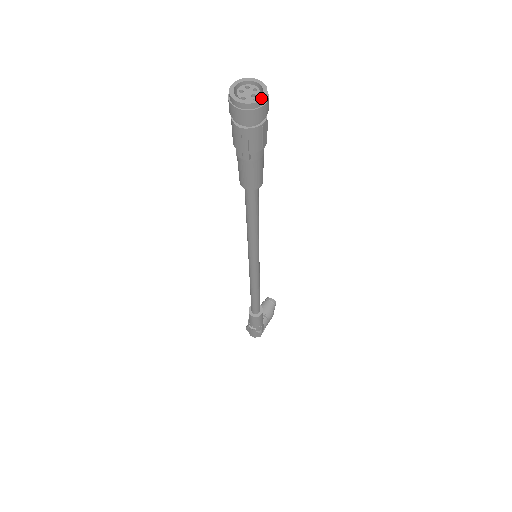
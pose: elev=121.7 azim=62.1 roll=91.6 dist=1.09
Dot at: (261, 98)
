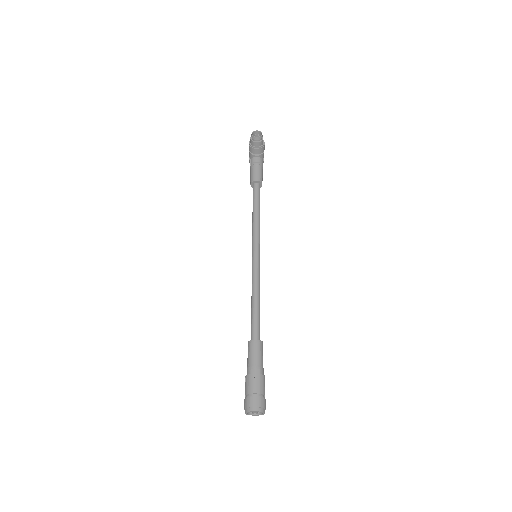
Dot at: occluded
